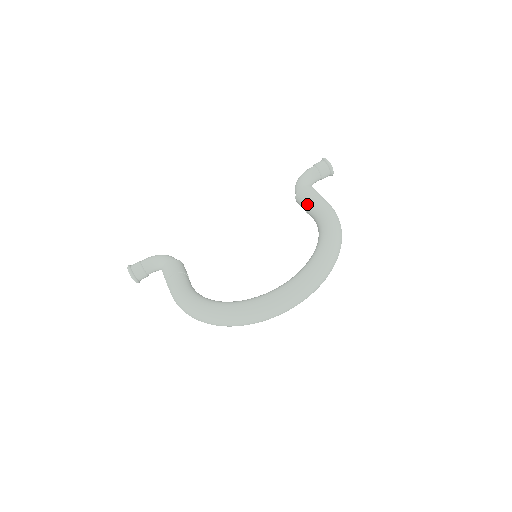
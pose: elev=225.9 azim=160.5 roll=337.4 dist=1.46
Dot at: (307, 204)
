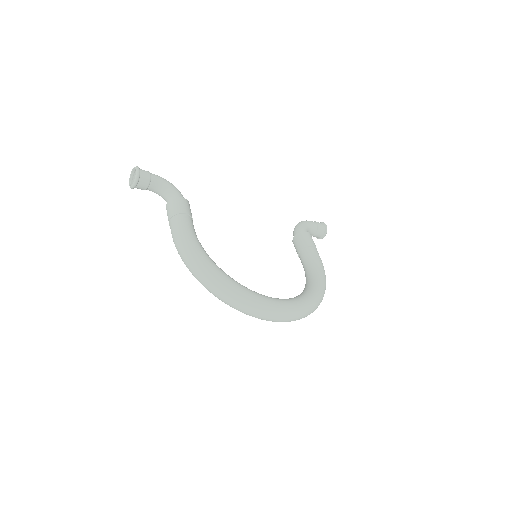
Dot at: (307, 248)
